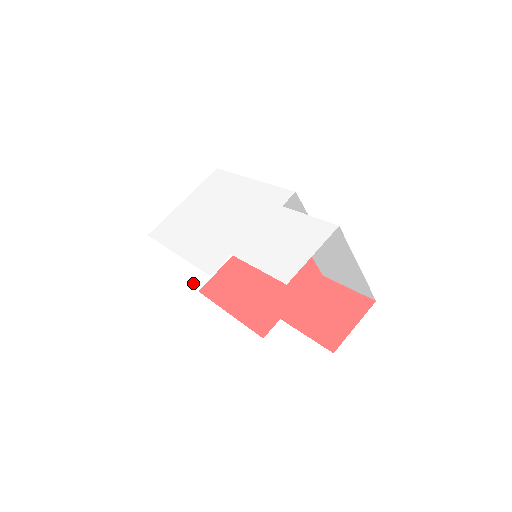
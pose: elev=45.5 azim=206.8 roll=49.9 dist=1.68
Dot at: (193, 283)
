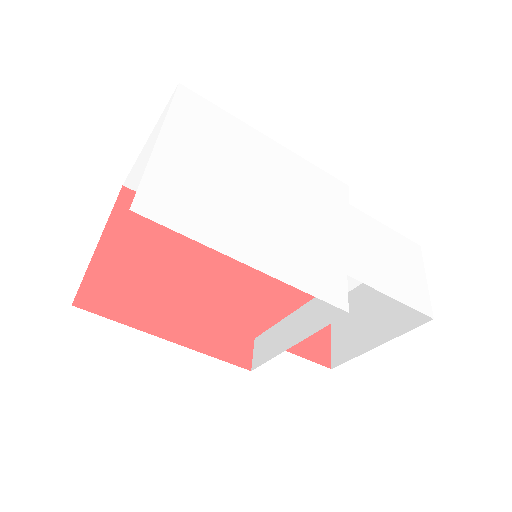
Dot at: occluded
